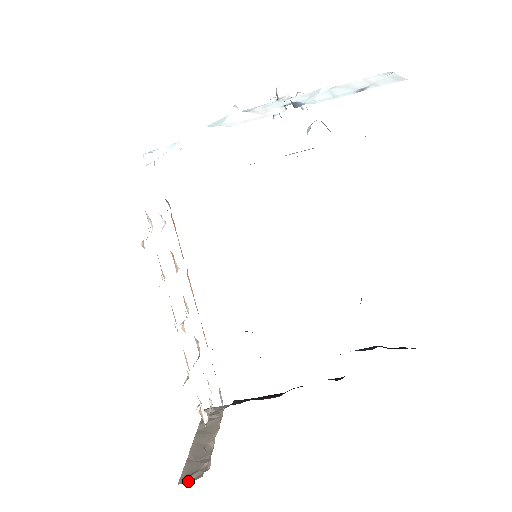
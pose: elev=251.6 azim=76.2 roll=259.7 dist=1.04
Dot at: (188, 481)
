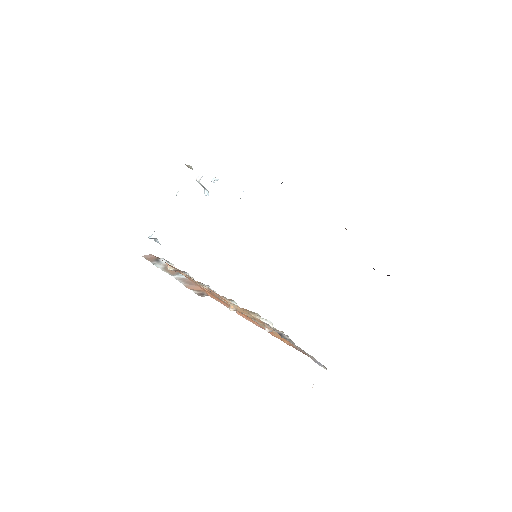
Dot at: occluded
